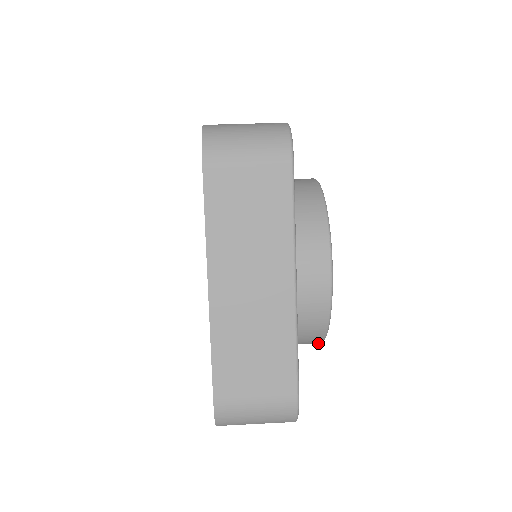
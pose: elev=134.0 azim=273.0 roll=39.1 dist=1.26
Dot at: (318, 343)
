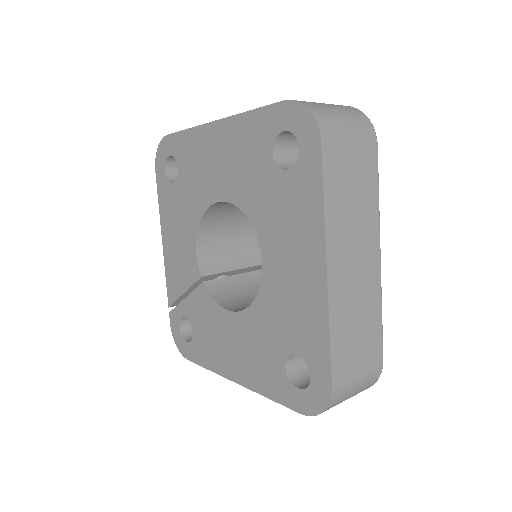
Dot at: occluded
